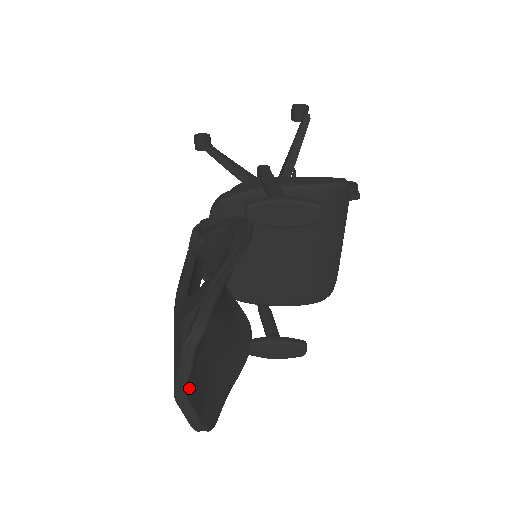
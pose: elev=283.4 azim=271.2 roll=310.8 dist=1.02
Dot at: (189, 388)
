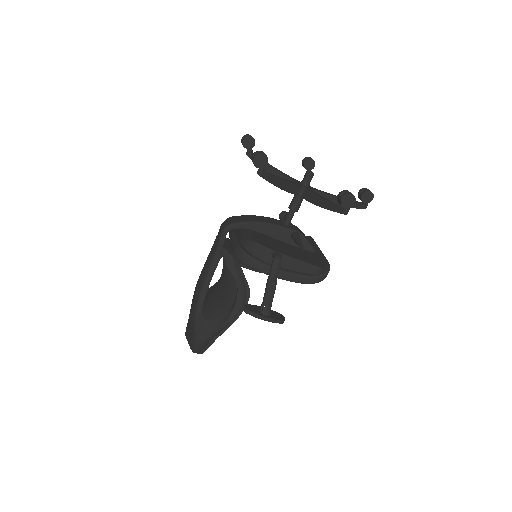
Dot at: occluded
